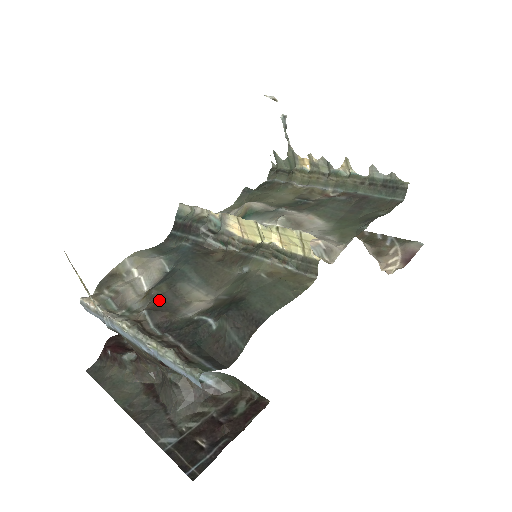
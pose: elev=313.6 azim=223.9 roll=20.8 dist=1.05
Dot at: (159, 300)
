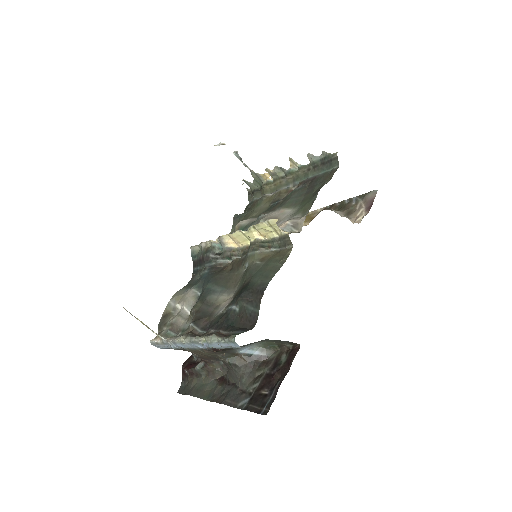
Dot at: (198, 313)
